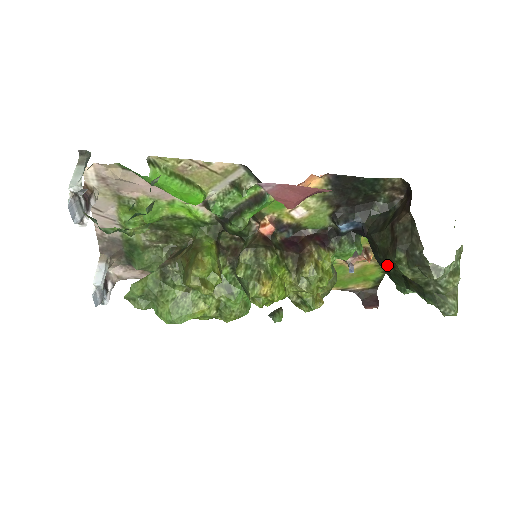
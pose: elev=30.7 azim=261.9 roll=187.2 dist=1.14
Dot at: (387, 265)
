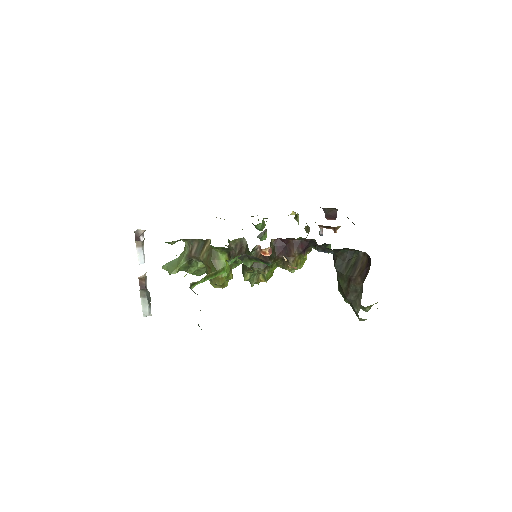
Dot at: occluded
